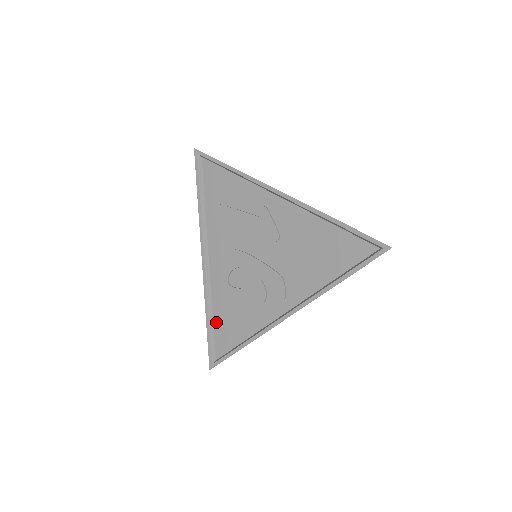
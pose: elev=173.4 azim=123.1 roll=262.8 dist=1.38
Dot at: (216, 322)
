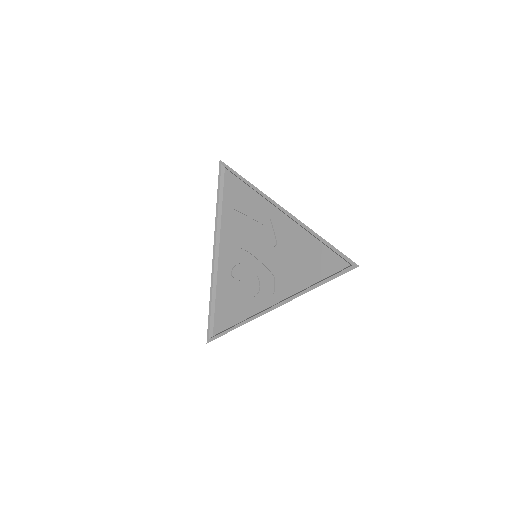
Dot at: (217, 305)
